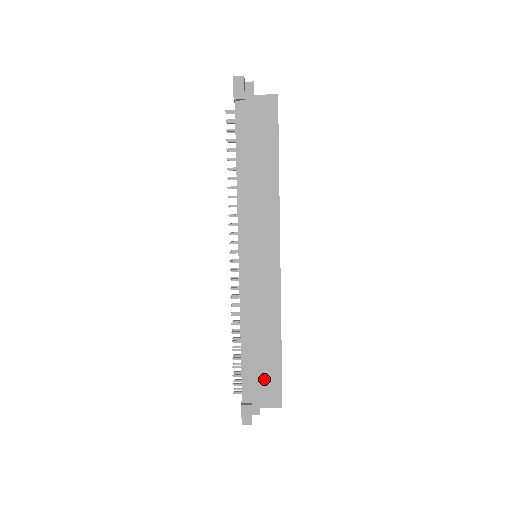
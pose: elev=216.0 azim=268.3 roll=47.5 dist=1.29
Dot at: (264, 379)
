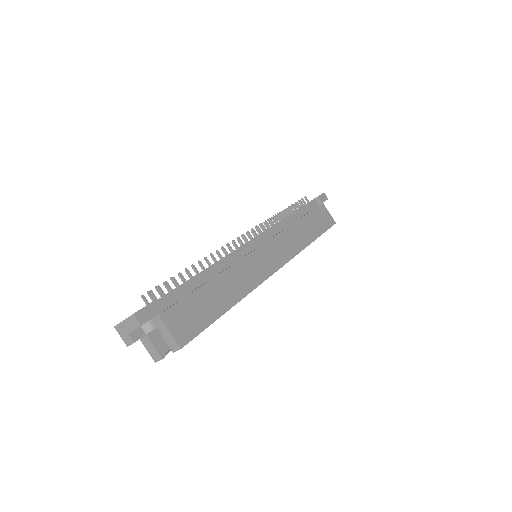
Dot at: (193, 310)
